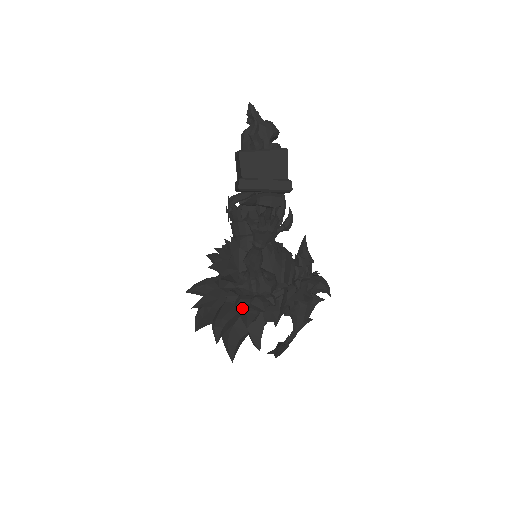
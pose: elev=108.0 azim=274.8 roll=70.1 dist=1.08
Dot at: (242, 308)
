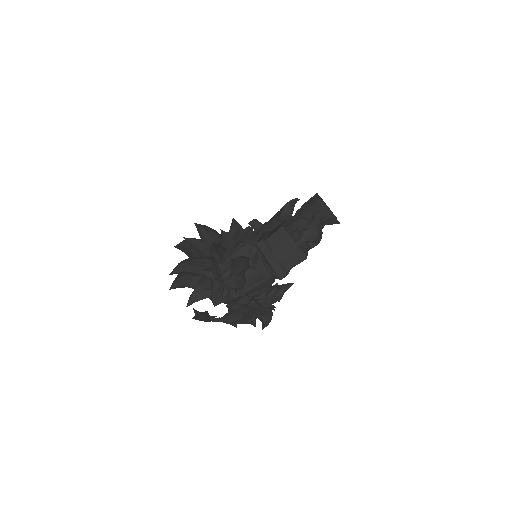
Dot at: occluded
